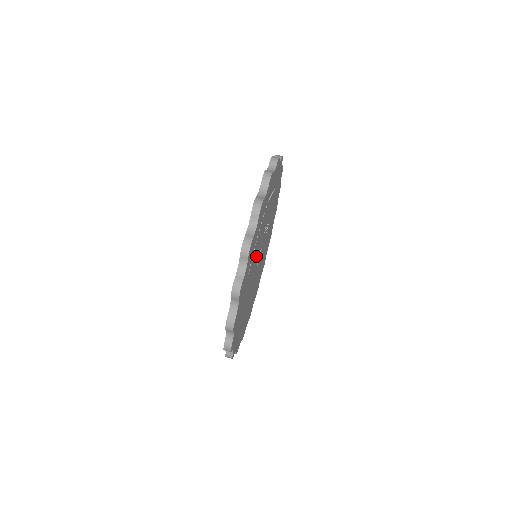
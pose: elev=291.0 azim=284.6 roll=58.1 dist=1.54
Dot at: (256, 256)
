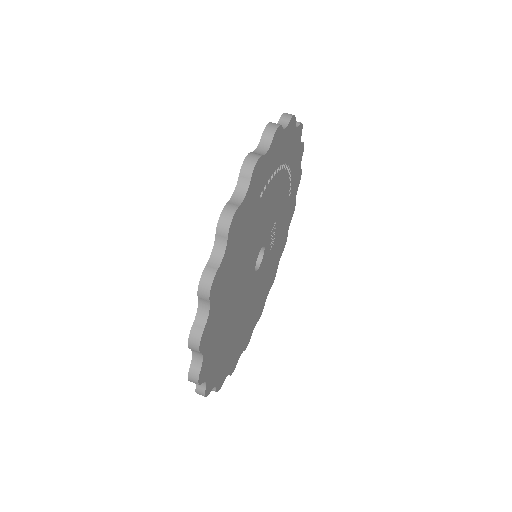
Dot at: (264, 224)
